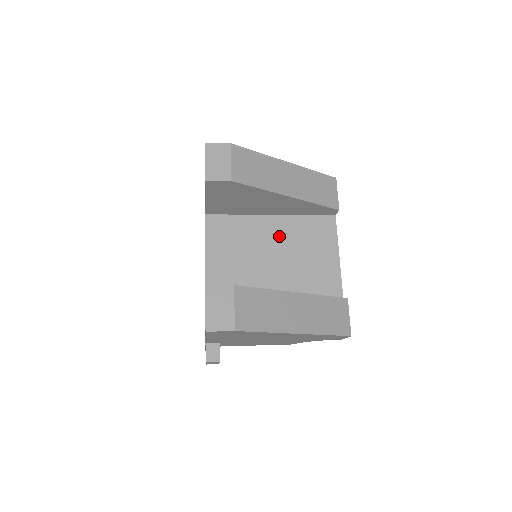
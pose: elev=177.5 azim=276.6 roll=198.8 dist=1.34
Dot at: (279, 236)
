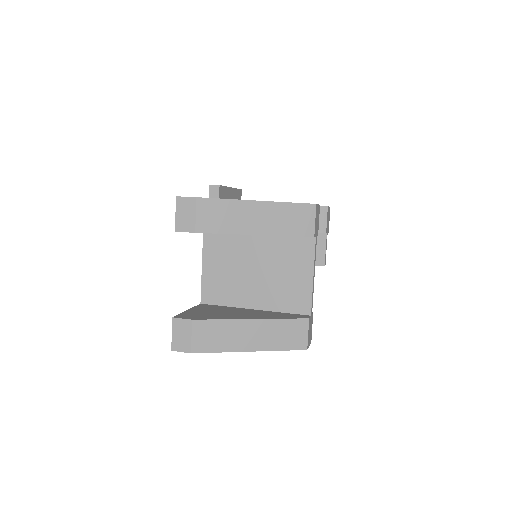
Dot at: (262, 253)
